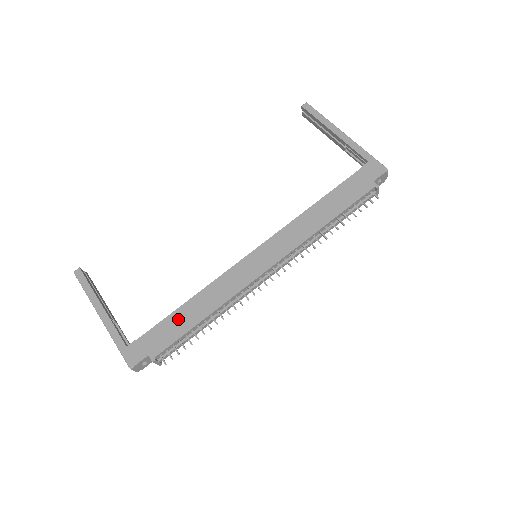
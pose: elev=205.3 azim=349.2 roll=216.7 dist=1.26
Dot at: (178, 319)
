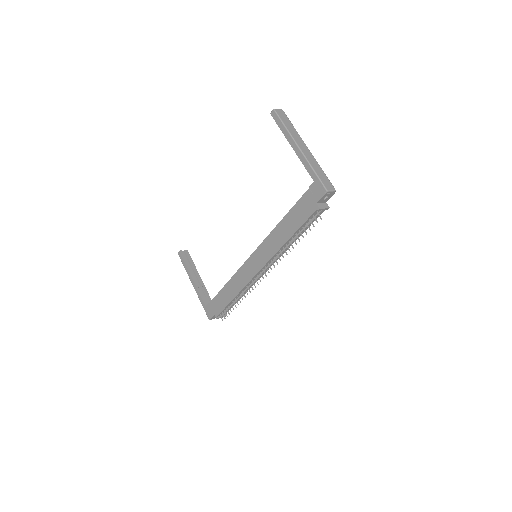
Dot at: (223, 296)
